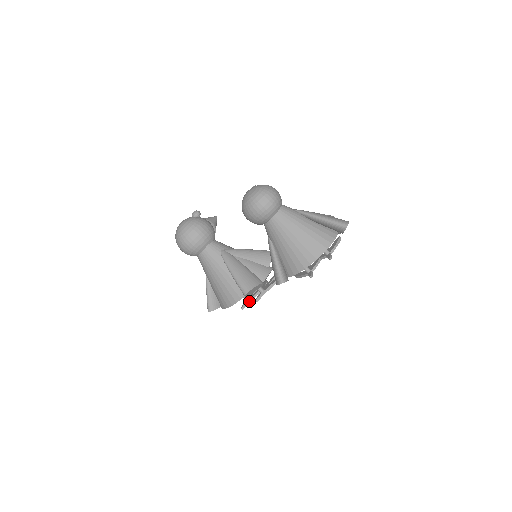
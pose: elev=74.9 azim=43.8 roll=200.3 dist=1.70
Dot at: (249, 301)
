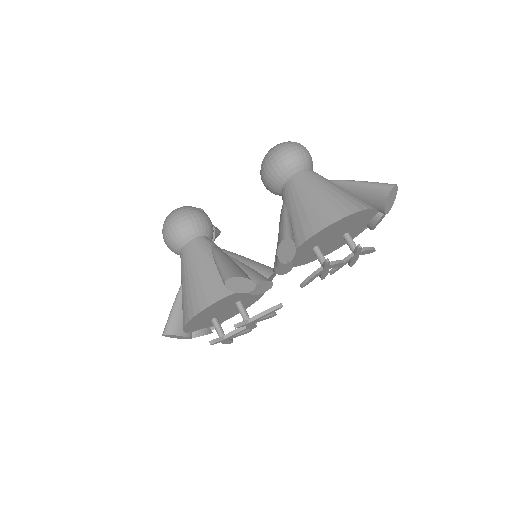
Dot at: (223, 338)
